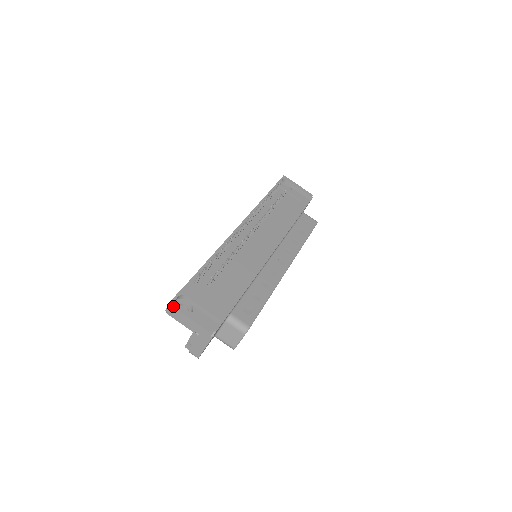
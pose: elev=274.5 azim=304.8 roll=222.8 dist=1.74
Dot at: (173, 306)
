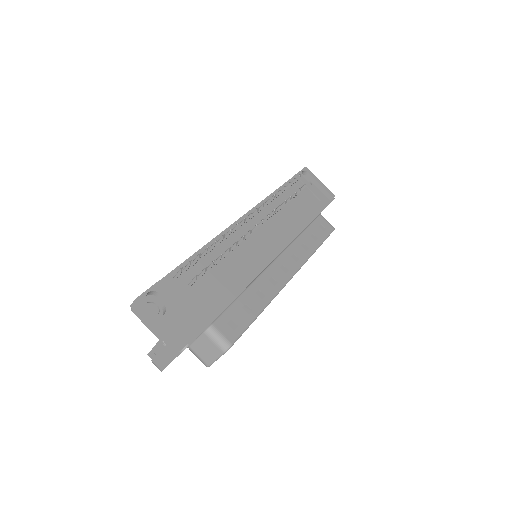
Dot at: (140, 304)
